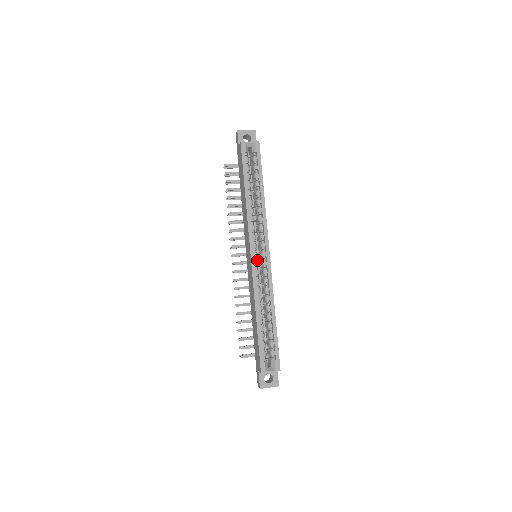
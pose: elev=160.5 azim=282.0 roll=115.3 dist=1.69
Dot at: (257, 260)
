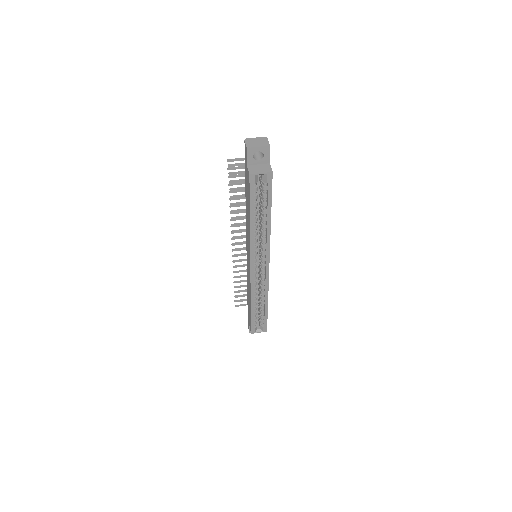
Dot at: (257, 256)
